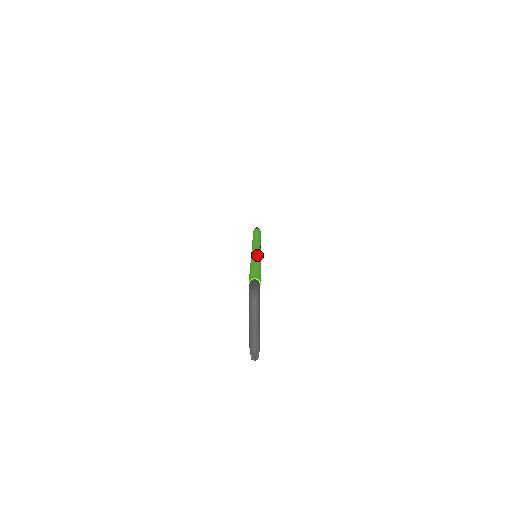
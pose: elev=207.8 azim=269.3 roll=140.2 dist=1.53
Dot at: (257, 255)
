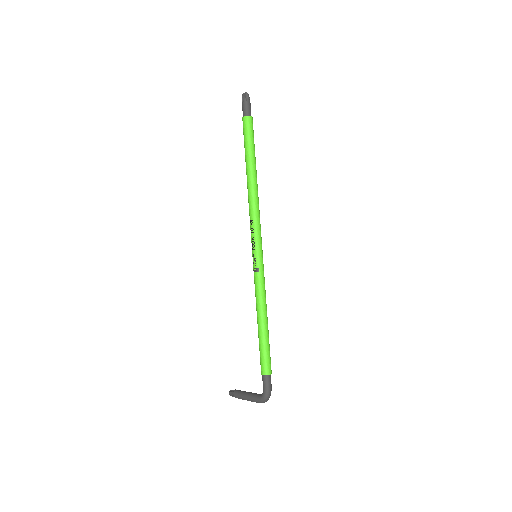
Dot at: occluded
